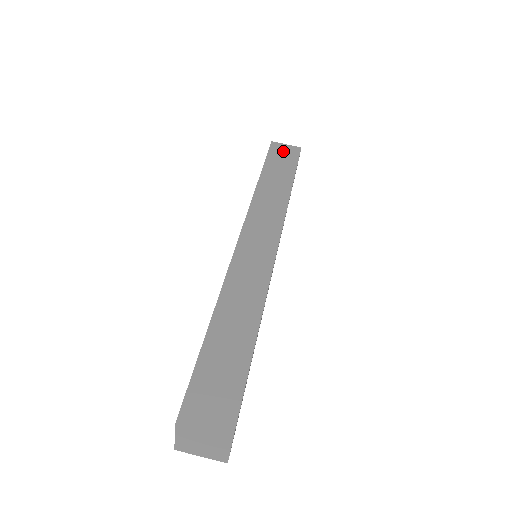
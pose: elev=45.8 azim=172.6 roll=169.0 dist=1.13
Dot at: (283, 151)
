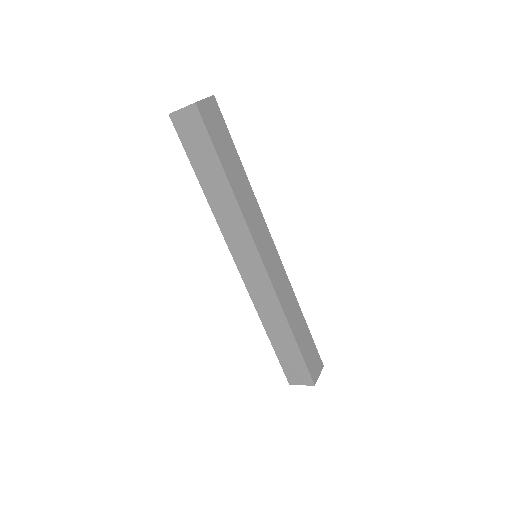
Dot at: (211, 116)
